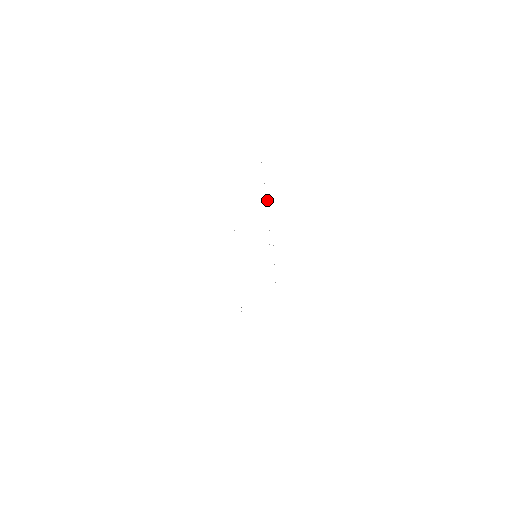
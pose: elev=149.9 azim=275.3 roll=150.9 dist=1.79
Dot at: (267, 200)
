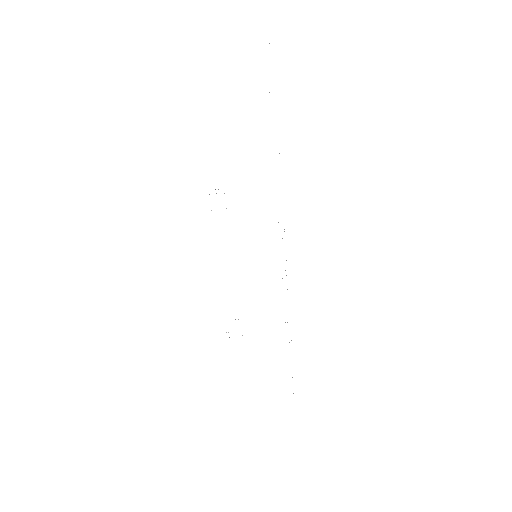
Dot at: occluded
